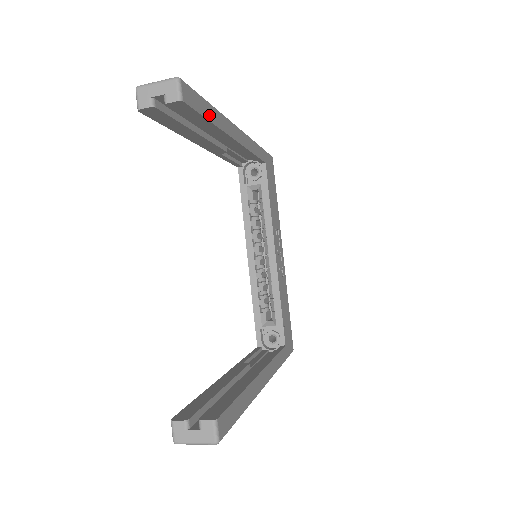
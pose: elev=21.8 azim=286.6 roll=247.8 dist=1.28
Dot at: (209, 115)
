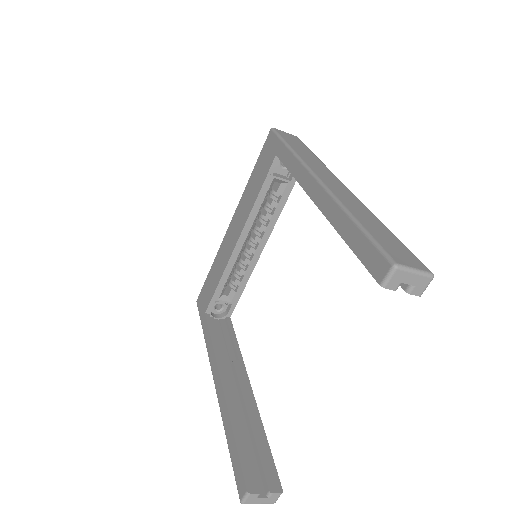
Dot at: occluded
